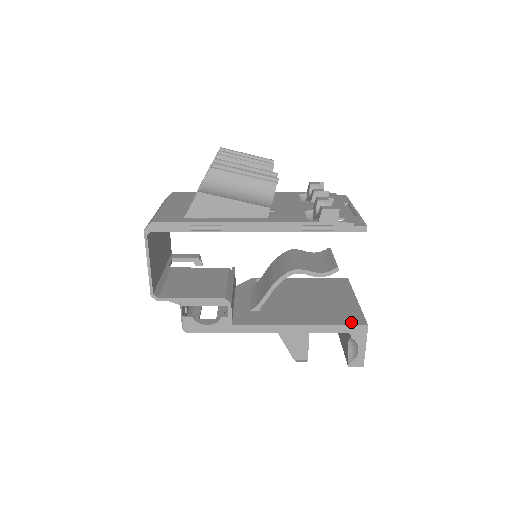
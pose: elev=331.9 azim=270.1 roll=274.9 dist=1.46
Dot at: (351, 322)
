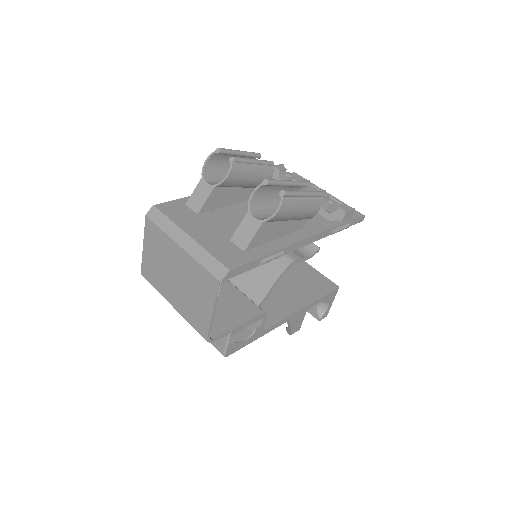
Dot at: (328, 288)
